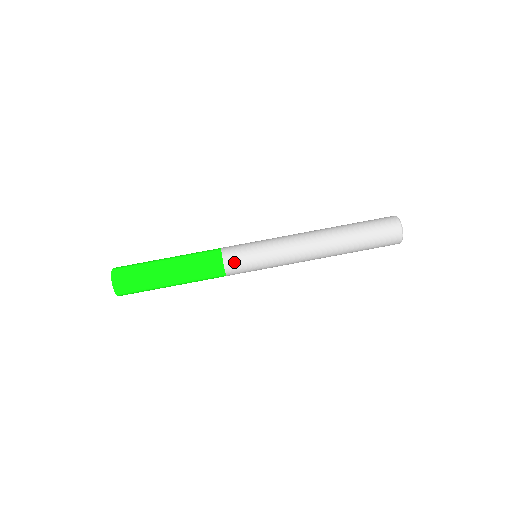
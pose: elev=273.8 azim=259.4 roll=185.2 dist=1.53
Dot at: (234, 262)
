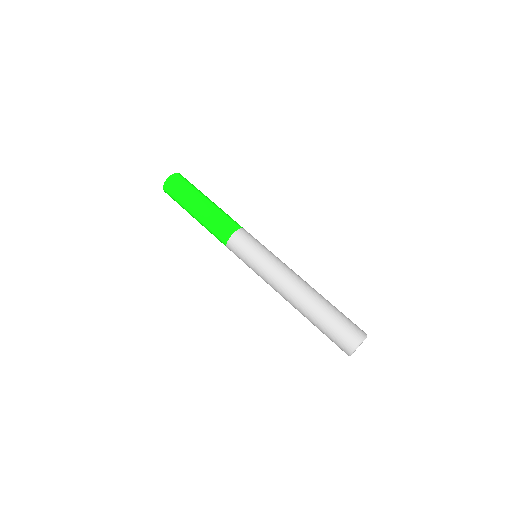
Dot at: (246, 235)
